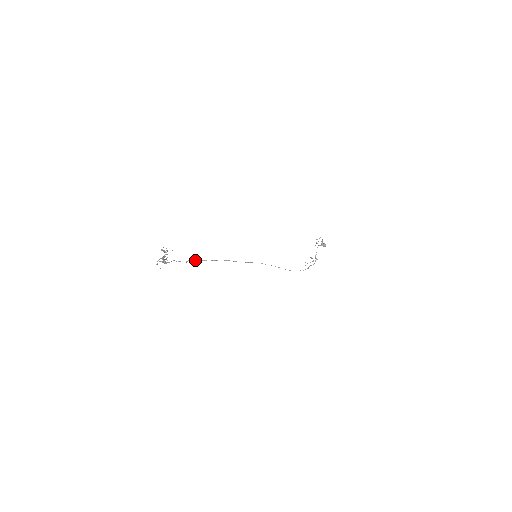
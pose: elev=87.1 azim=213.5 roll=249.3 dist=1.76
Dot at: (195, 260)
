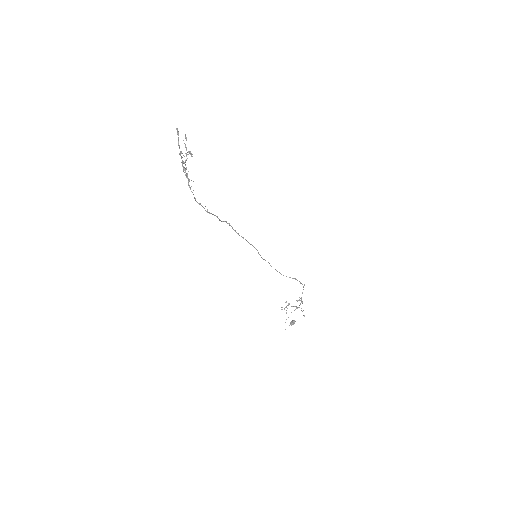
Dot at: (213, 214)
